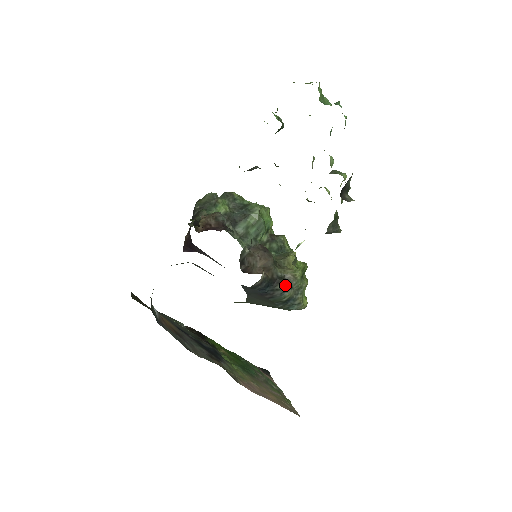
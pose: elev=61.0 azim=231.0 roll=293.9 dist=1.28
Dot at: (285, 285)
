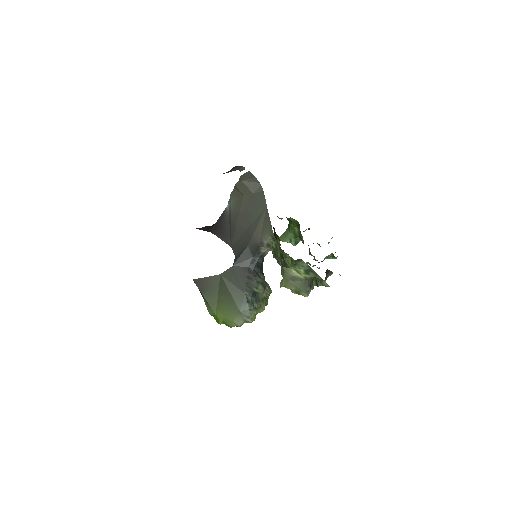
Dot at: occluded
